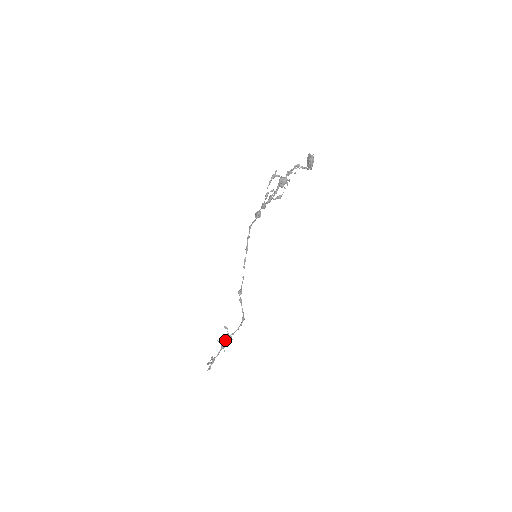
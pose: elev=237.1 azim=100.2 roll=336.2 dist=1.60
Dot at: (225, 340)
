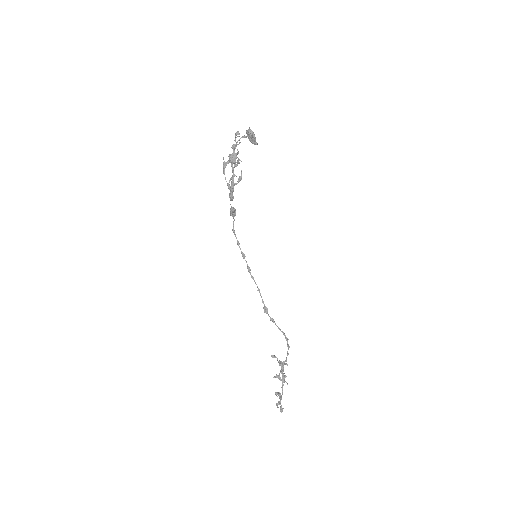
Dot at: occluded
